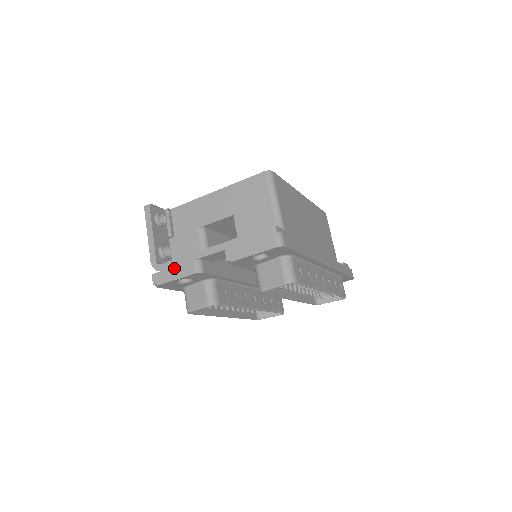
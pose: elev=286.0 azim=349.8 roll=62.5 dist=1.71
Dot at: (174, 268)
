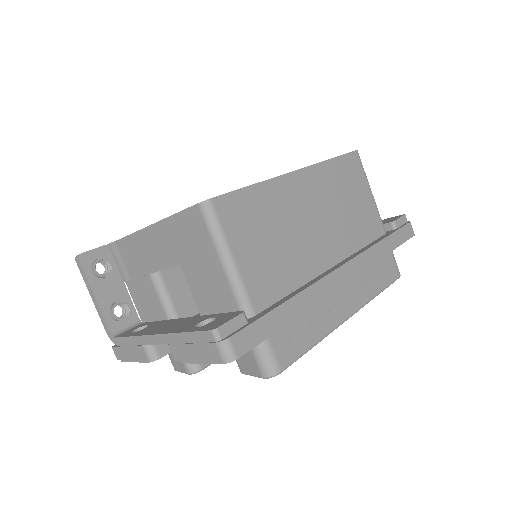
Dot at: (128, 348)
